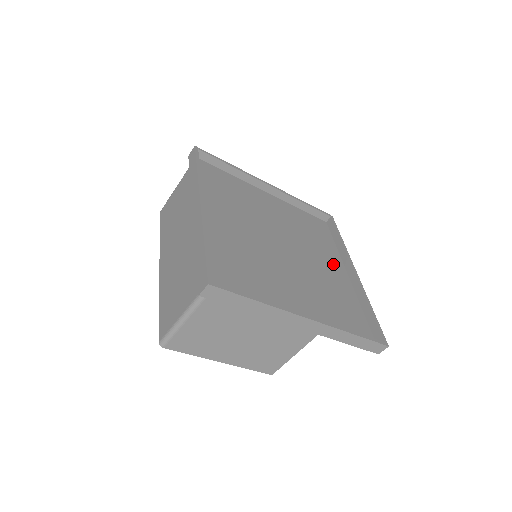
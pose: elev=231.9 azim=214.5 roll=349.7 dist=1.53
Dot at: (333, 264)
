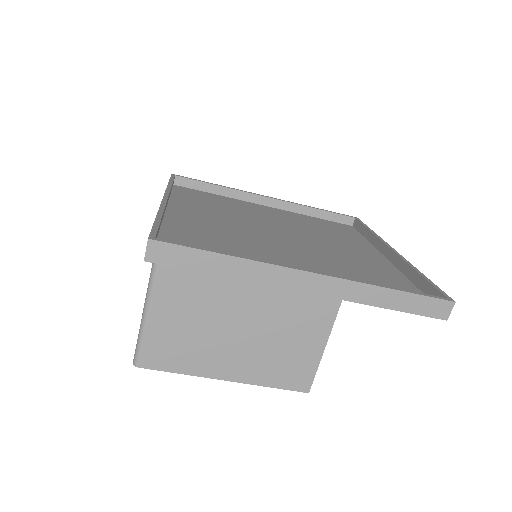
Dot at: (362, 250)
